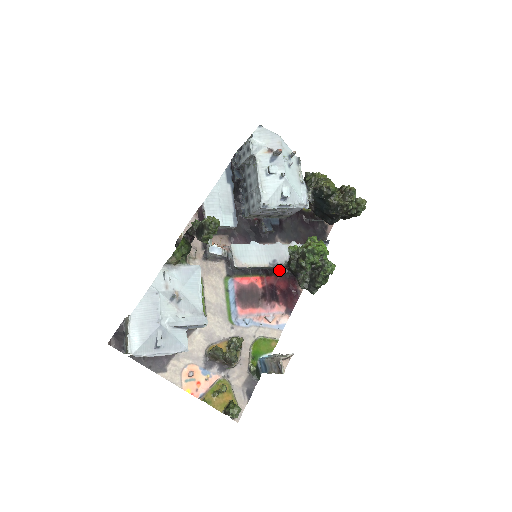
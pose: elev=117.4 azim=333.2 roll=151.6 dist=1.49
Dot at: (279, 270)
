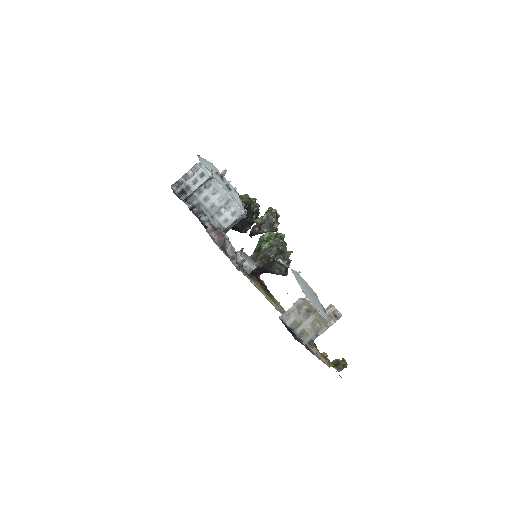
Dot at: (252, 272)
